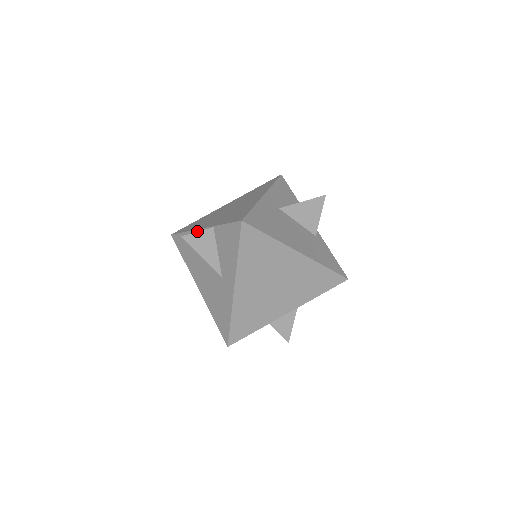
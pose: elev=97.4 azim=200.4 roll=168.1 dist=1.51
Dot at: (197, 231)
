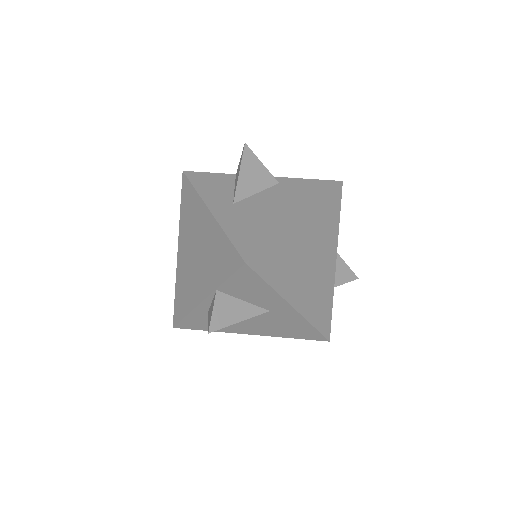
Dot at: (200, 306)
